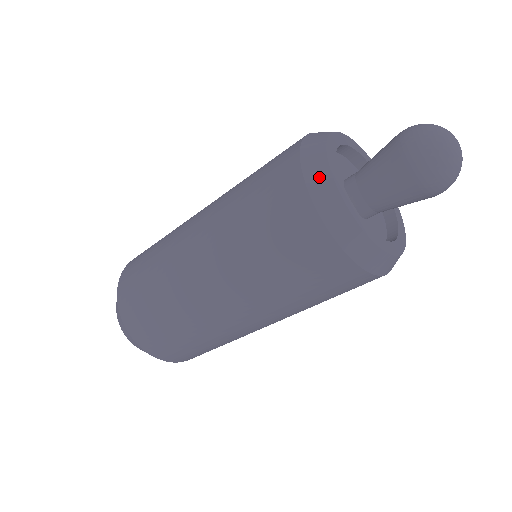
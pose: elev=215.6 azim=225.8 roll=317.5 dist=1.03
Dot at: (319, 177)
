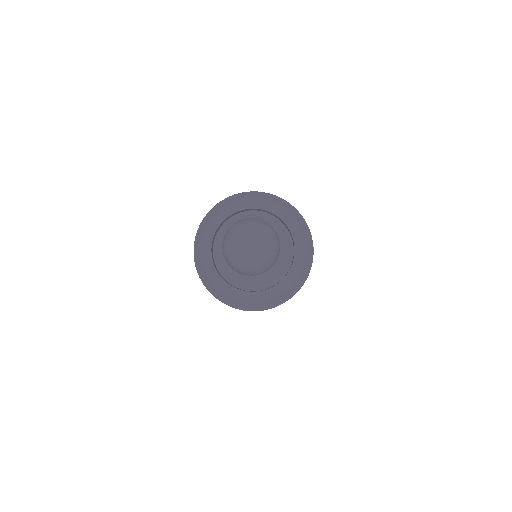
Dot at: (219, 295)
